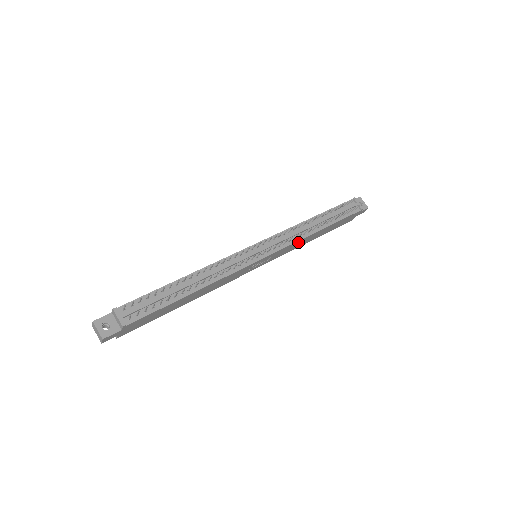
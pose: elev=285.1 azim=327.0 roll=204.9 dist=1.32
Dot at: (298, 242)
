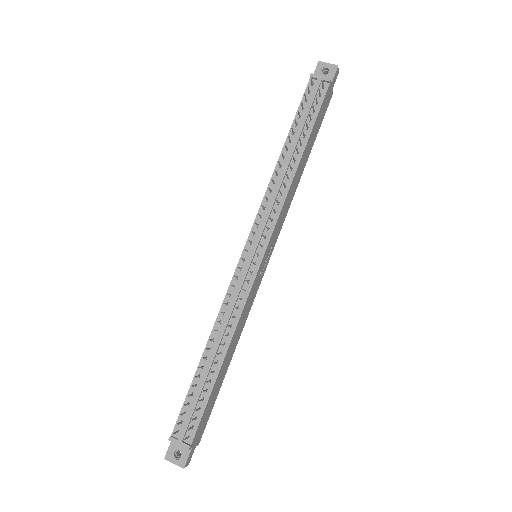
Dot at: (286, 199)
